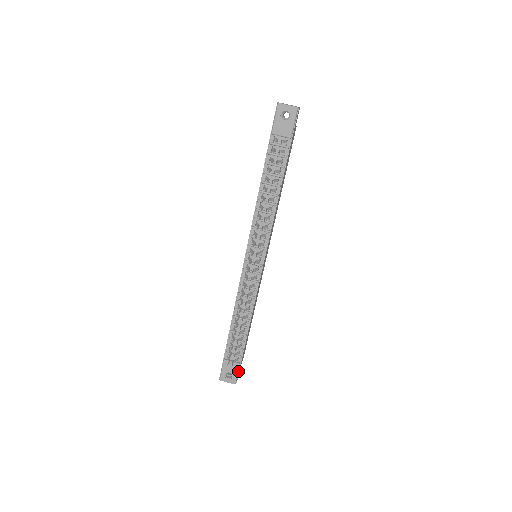
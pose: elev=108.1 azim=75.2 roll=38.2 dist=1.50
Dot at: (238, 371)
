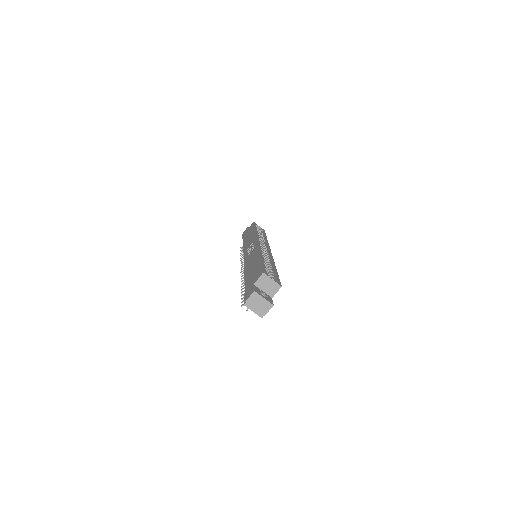
Dot at: occluded
